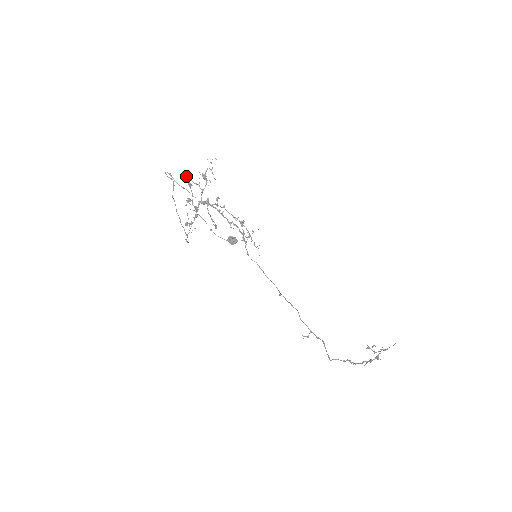
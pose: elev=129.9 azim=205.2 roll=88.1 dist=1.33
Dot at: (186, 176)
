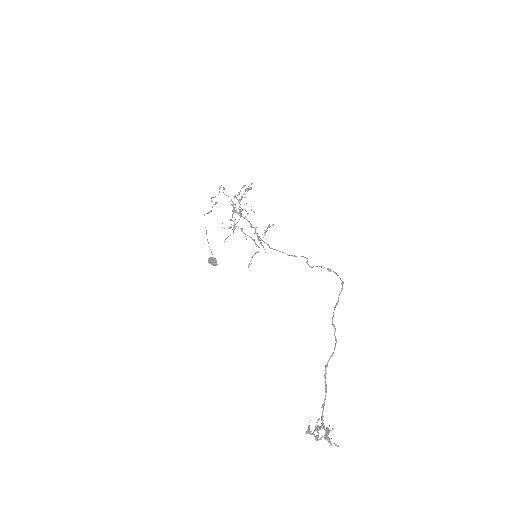
Dot at: occluded
